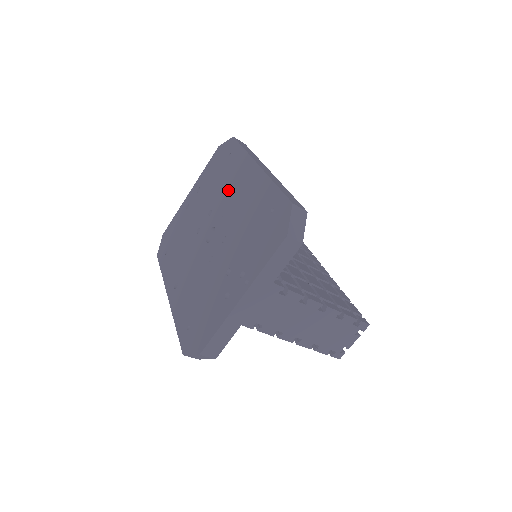
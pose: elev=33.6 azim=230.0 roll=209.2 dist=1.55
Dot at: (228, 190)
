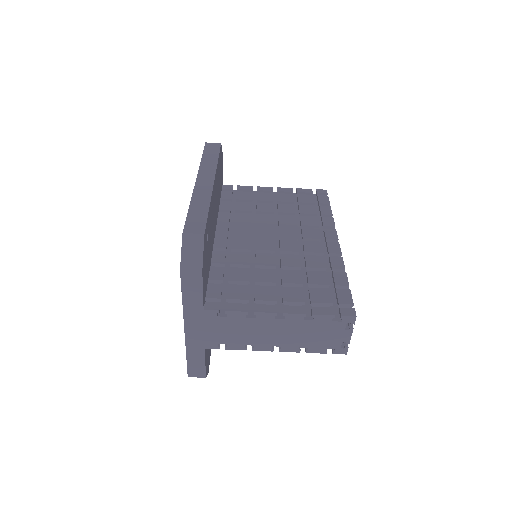
Dot at: occluded
